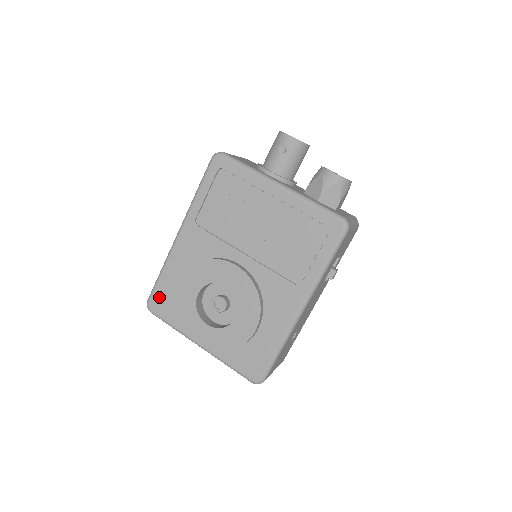
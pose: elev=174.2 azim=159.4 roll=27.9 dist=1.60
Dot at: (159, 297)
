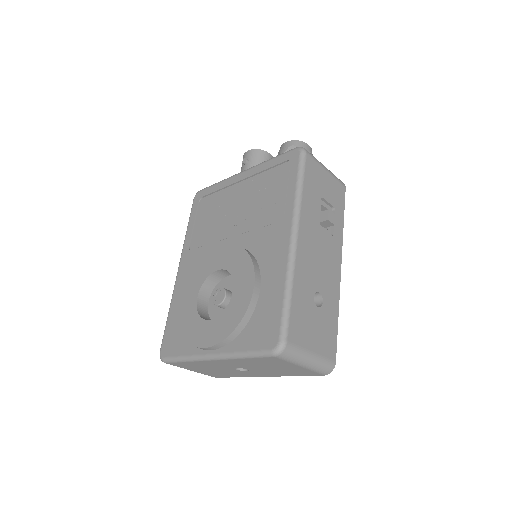
Dot at: (168, 337)
